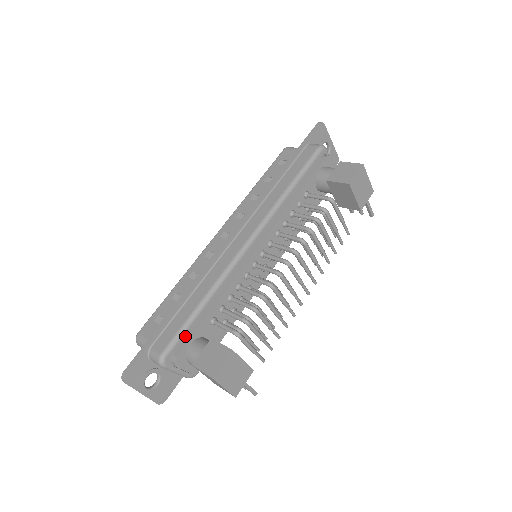
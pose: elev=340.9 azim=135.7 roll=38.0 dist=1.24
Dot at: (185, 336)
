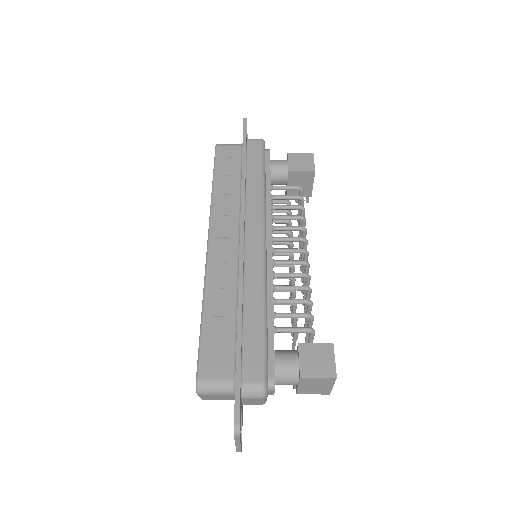
Dot at: (267, 354)
